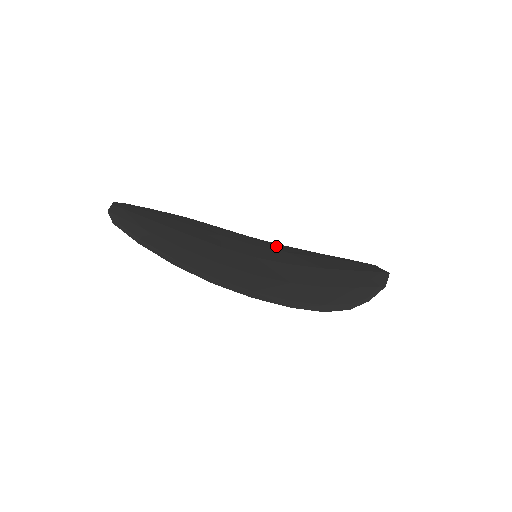
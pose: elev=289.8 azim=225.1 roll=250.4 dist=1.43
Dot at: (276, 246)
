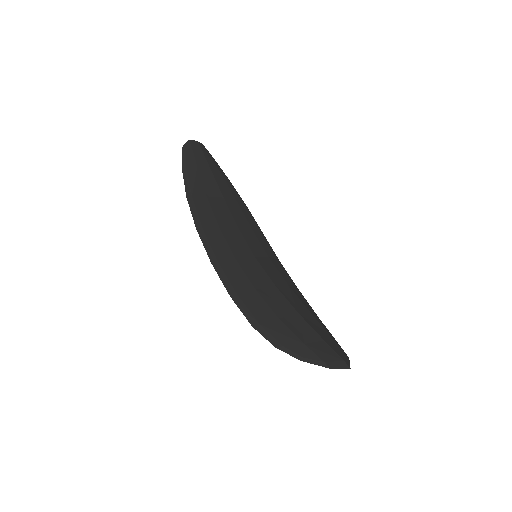
Dot at: (288, 277)
